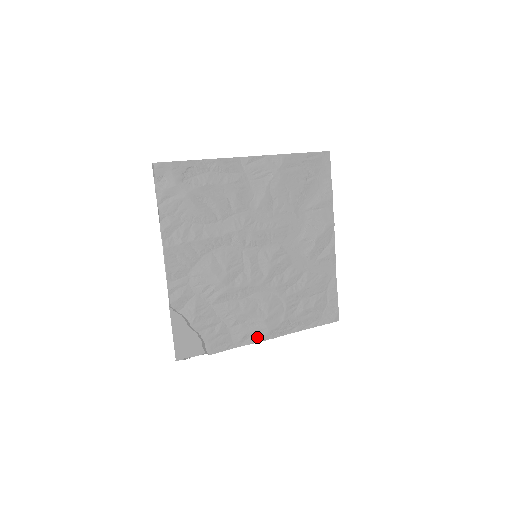
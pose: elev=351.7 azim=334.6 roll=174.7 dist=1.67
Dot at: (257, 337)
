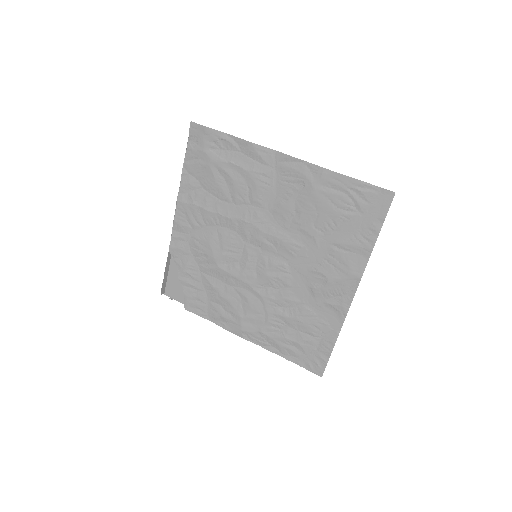
Dot at: (229, 326)
